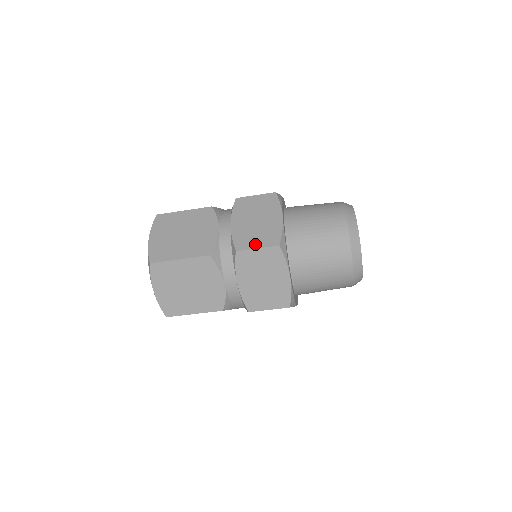
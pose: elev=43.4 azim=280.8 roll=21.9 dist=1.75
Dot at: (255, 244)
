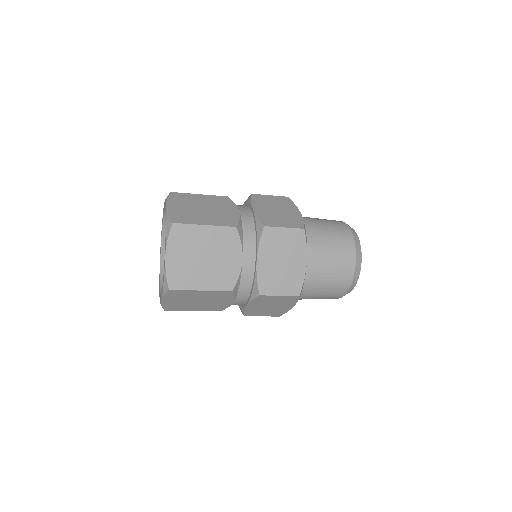
Dot at: (278, 291)
